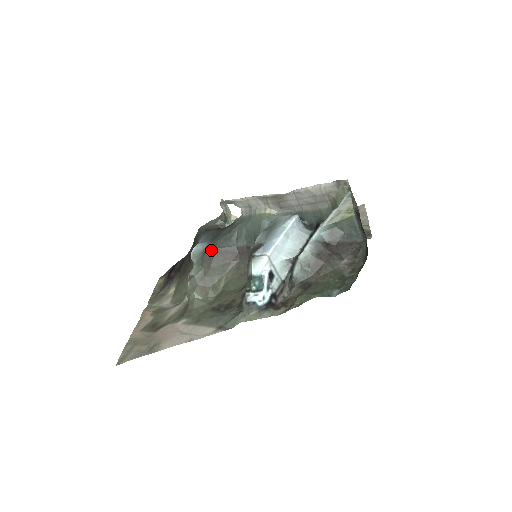
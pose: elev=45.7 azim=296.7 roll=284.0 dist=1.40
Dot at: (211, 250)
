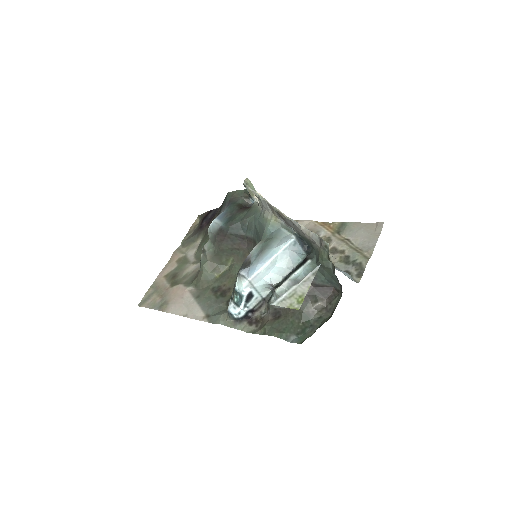
Dot at: (223, 233)
